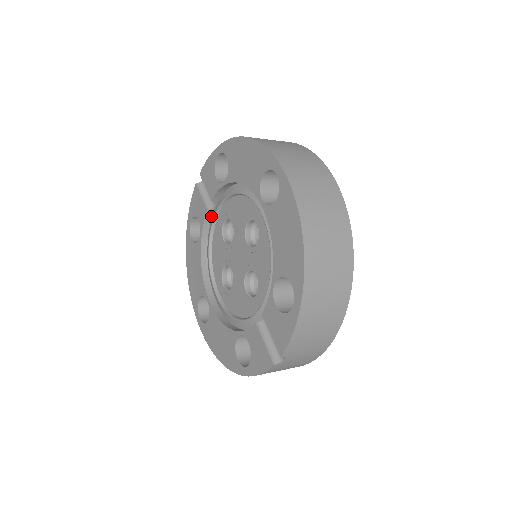
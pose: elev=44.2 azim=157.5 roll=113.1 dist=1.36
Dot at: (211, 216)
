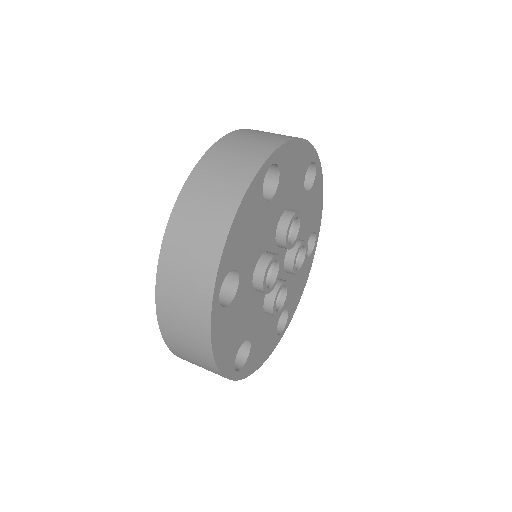
Dot at: occluded
